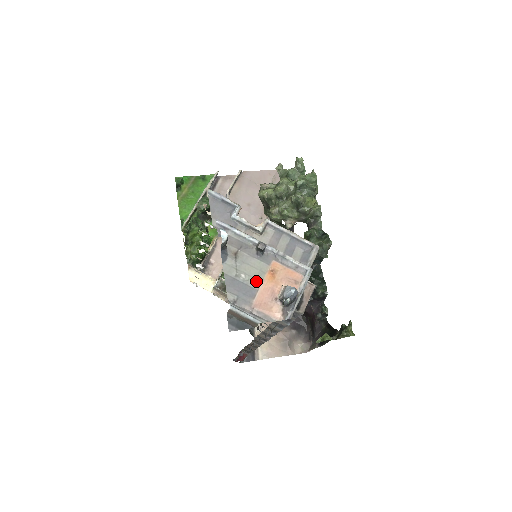
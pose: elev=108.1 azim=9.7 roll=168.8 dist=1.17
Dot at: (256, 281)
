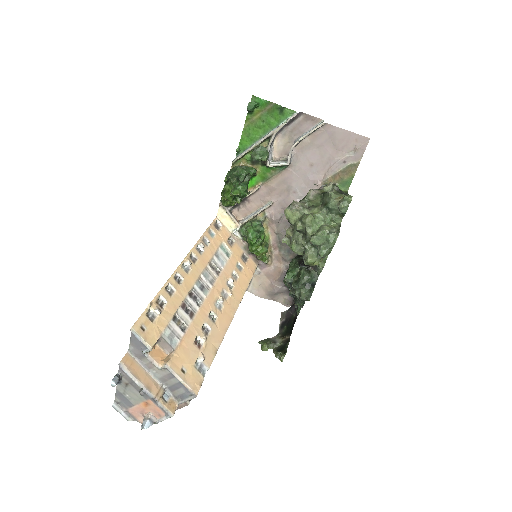
Dot at: (135, 402)
